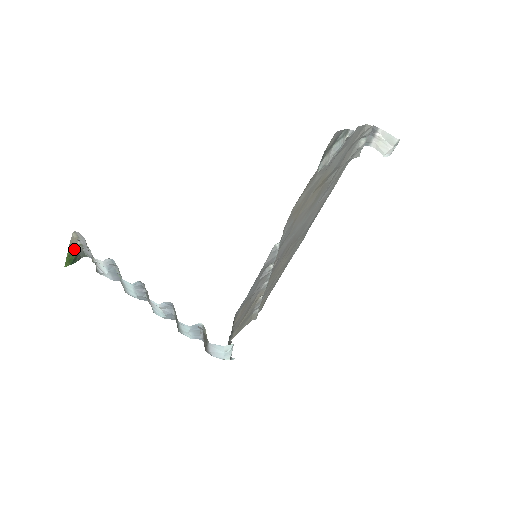
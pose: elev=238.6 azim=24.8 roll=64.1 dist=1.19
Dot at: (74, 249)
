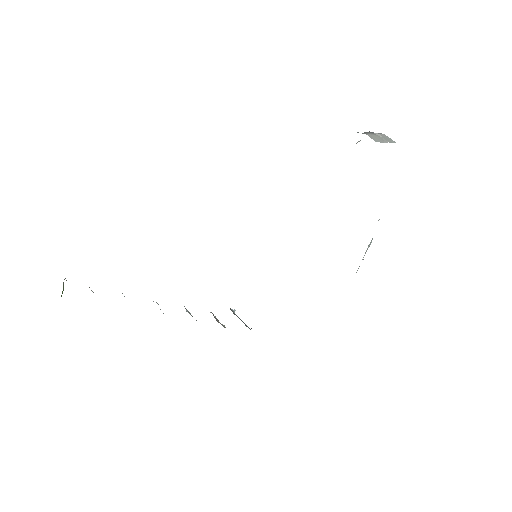
Dot at: (63, 285)
